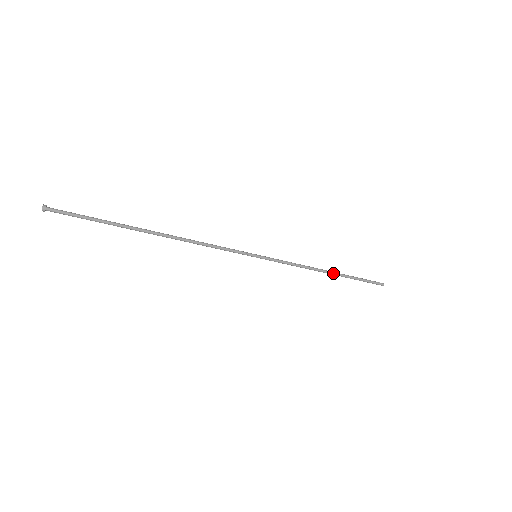
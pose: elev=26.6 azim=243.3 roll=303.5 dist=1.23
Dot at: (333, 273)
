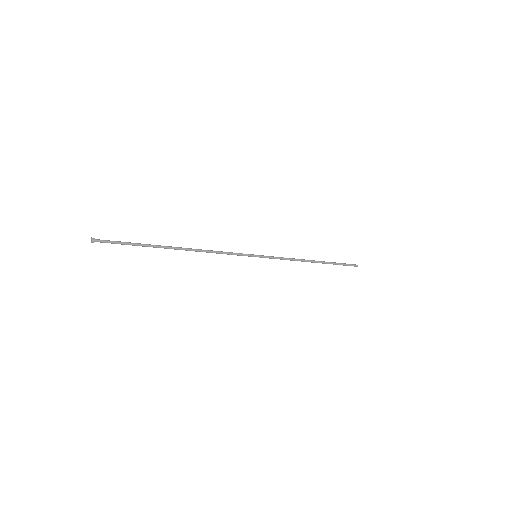
Dot at: (317, 261)
